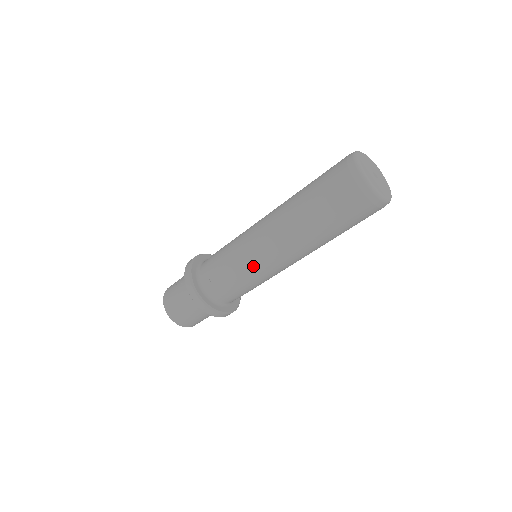
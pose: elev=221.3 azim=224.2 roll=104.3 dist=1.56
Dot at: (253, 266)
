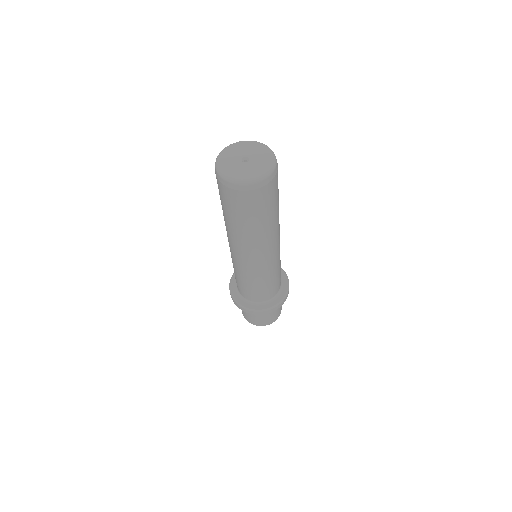
Dot at: (239, 268)
